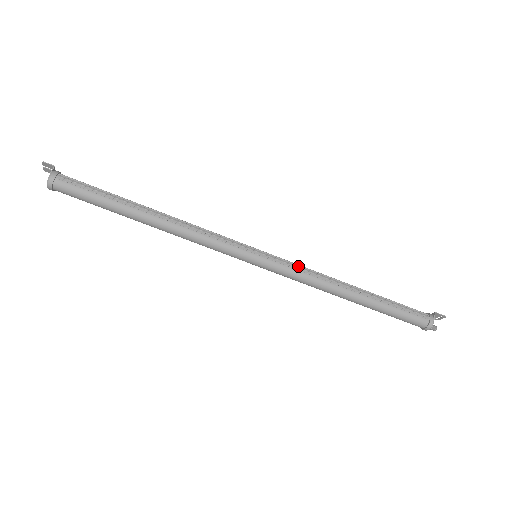
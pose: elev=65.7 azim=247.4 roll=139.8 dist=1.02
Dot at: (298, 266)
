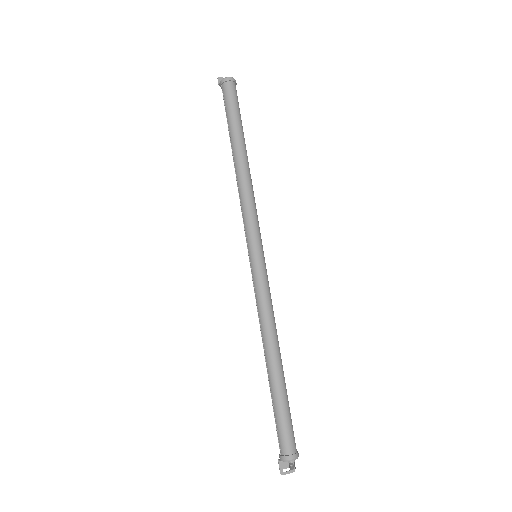
Dot at: occluded
